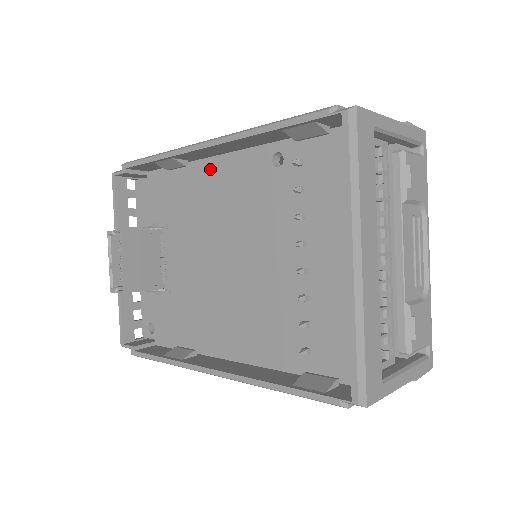
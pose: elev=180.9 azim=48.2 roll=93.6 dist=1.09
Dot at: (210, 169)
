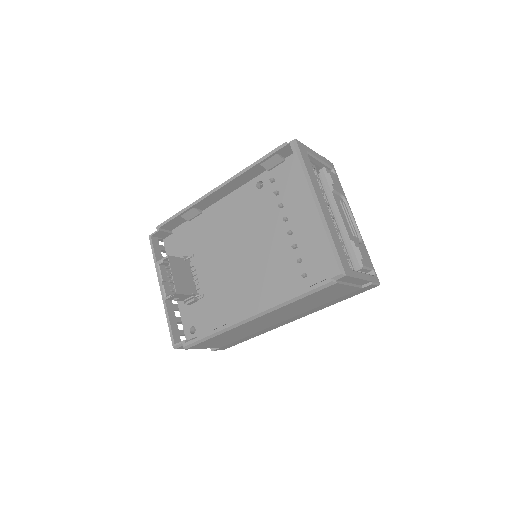
Dot at: (218, 208)
